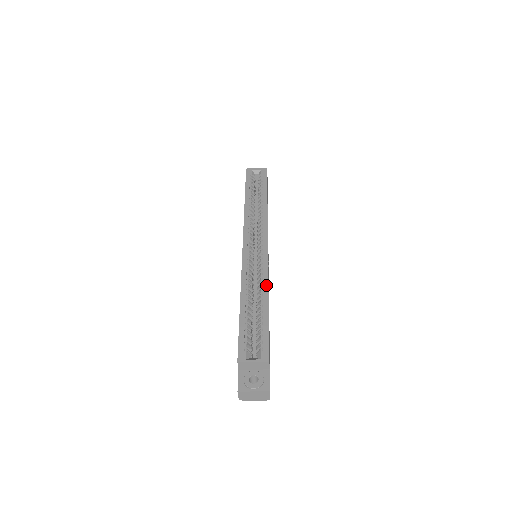
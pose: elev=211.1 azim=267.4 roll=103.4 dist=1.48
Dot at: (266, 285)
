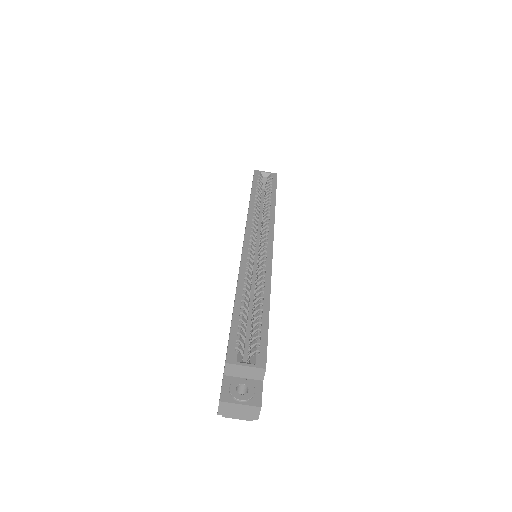
Dot at: (268, 284)
